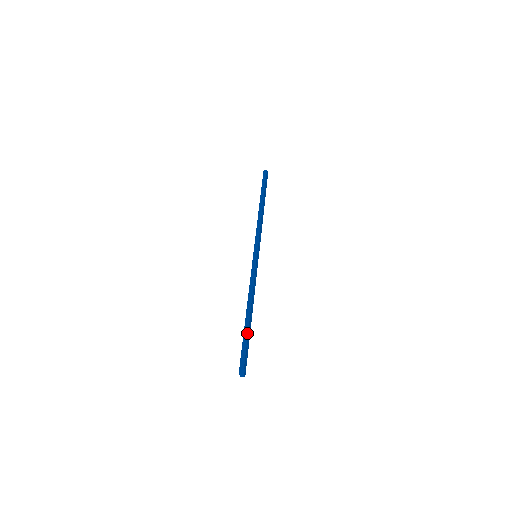
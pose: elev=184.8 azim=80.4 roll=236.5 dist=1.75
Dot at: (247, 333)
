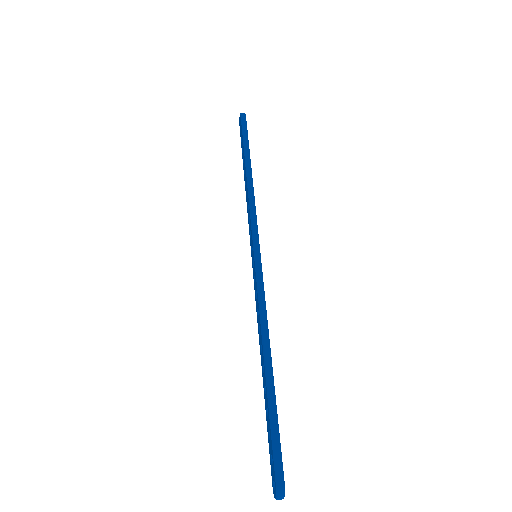
Dot at: (275, 408)
